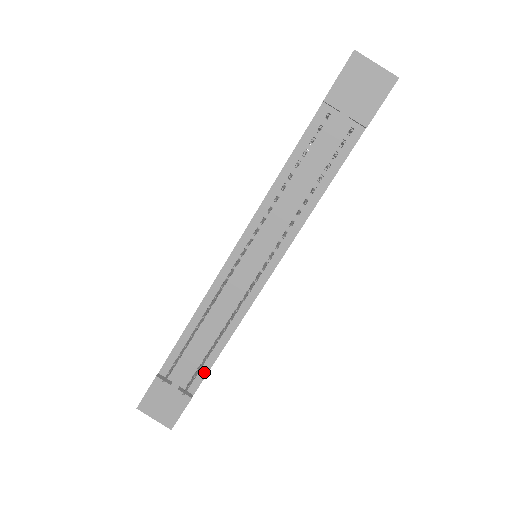
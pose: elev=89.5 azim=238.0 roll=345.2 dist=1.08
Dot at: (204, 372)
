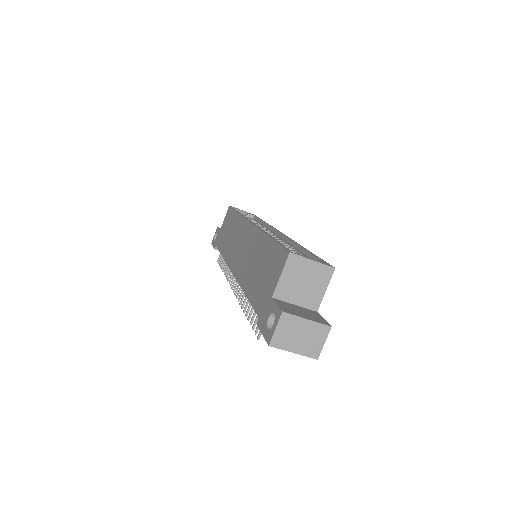
Dot at: occluded
